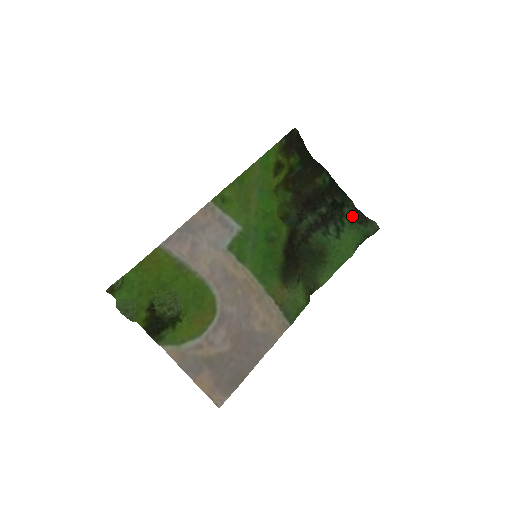
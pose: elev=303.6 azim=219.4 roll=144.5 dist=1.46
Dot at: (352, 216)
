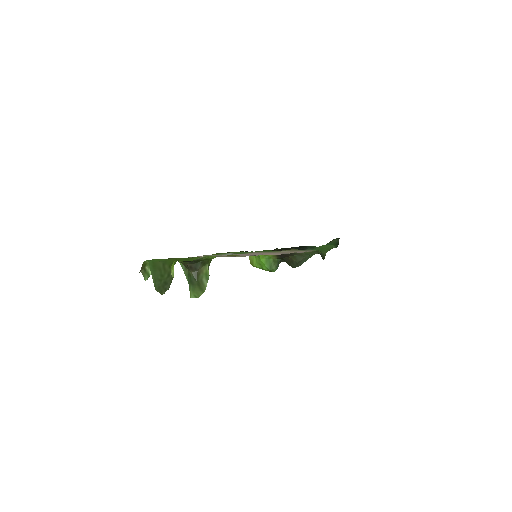
Dot at: occluded
